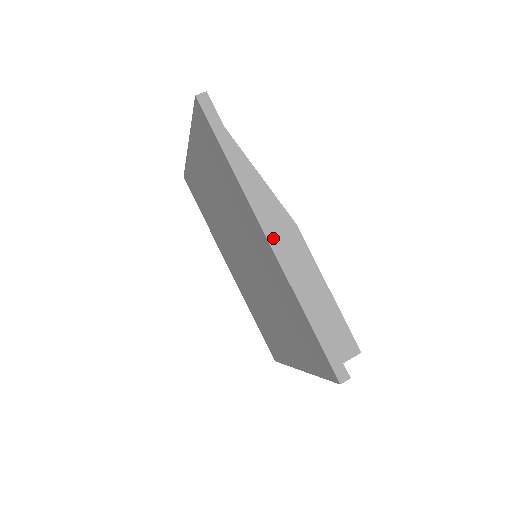
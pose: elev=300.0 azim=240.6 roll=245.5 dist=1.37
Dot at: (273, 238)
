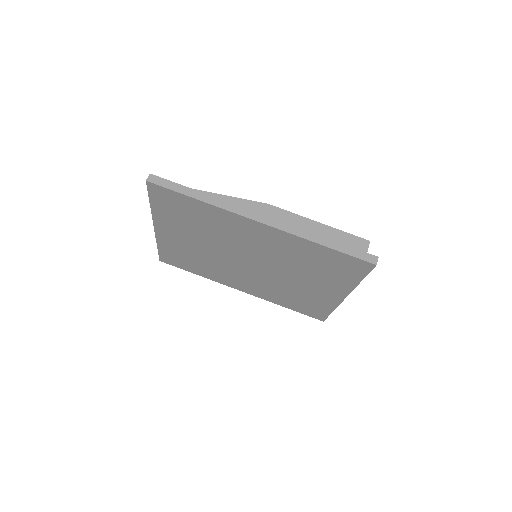
Dot at: (264, 220)
